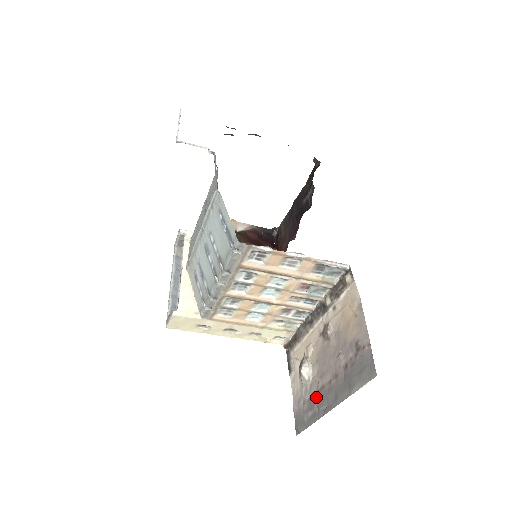
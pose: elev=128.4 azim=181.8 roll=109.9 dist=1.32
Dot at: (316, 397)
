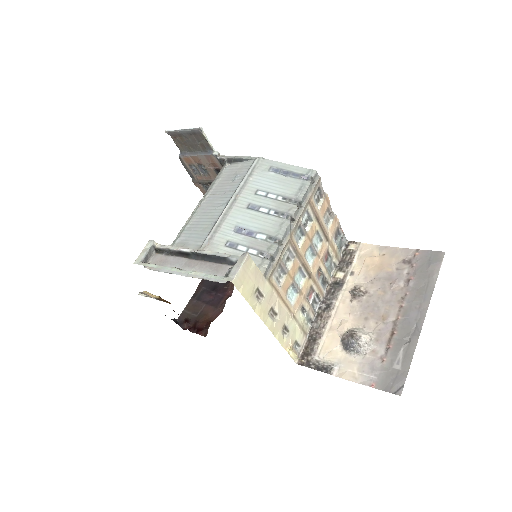
Dot at: (395, 335)
